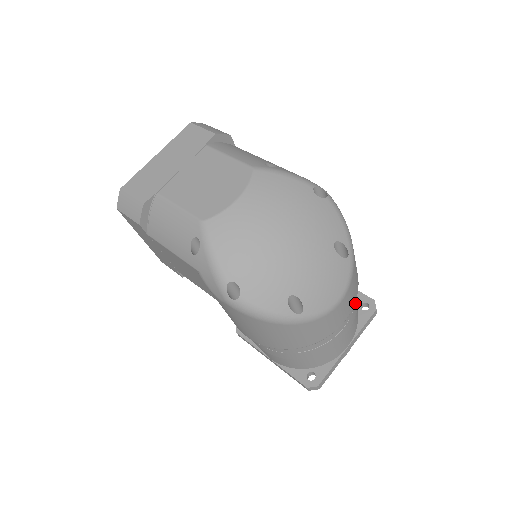
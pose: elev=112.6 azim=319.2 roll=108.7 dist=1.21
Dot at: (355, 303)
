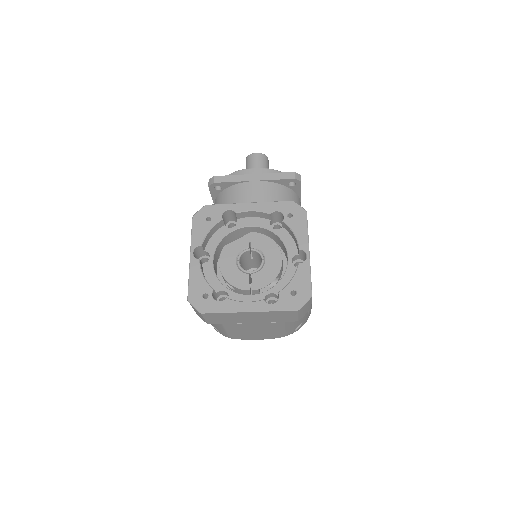
Dot at: occluded
